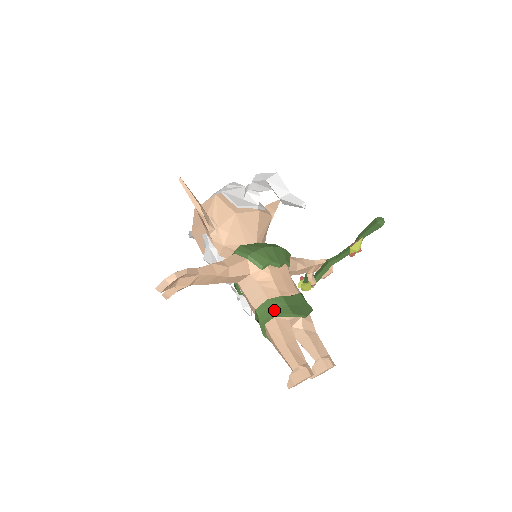
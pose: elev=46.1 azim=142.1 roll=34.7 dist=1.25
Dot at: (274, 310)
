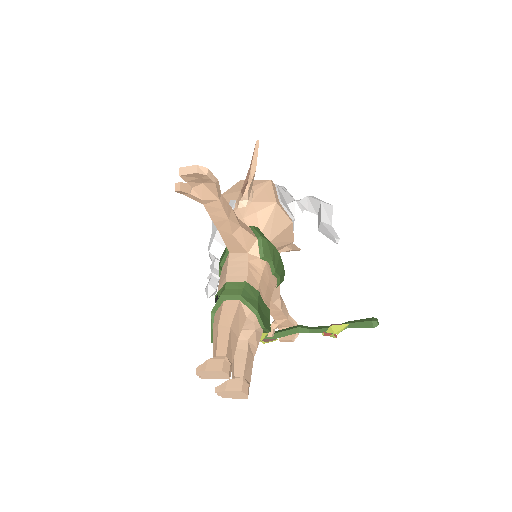
Dot at: (245, 294)
